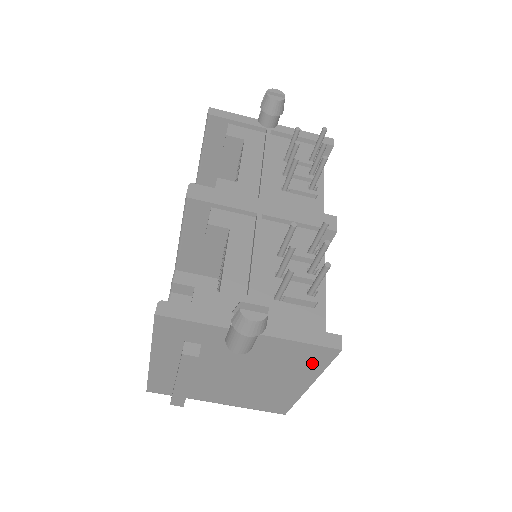
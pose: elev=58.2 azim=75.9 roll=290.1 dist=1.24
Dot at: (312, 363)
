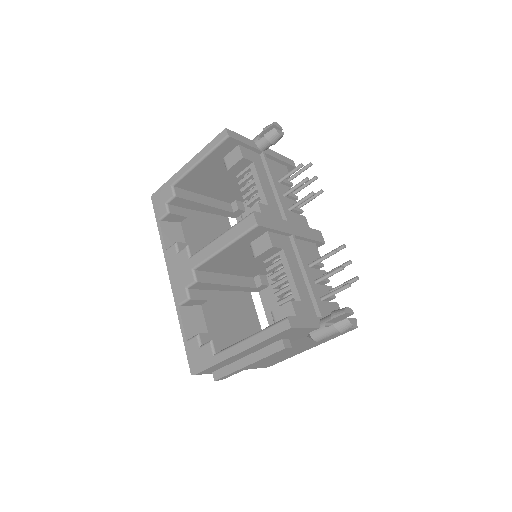
Dot at: (333, 336)
